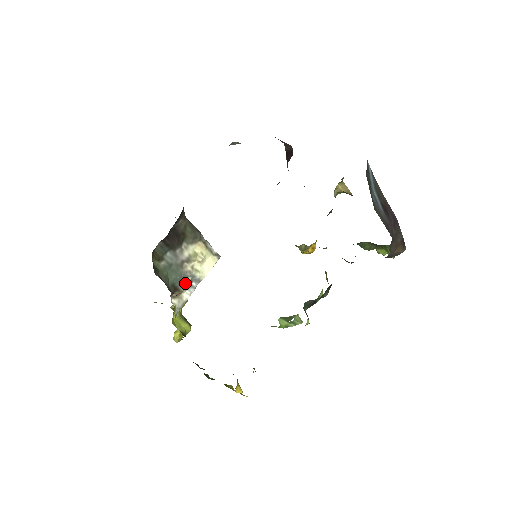
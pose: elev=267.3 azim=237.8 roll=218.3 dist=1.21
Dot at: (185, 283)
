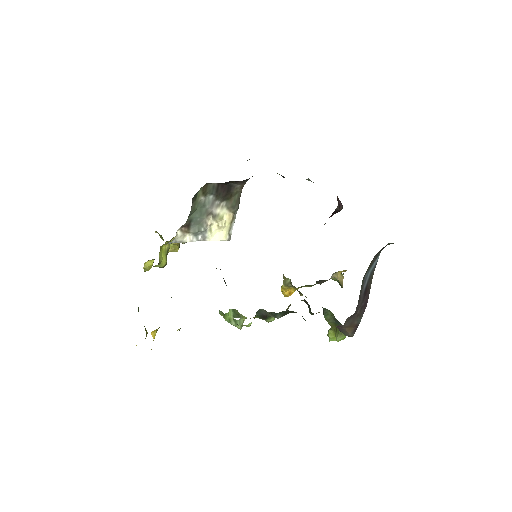
Dot at: (197, 229)
